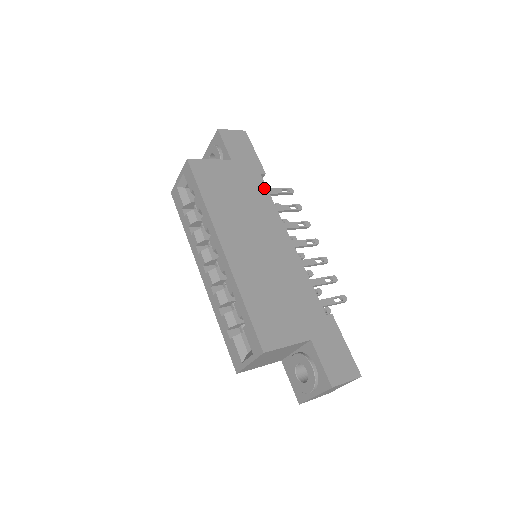
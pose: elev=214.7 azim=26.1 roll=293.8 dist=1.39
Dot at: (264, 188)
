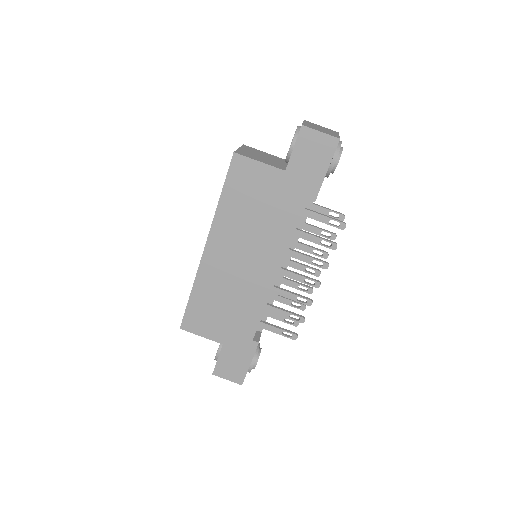
Dot at: (297, 217)
